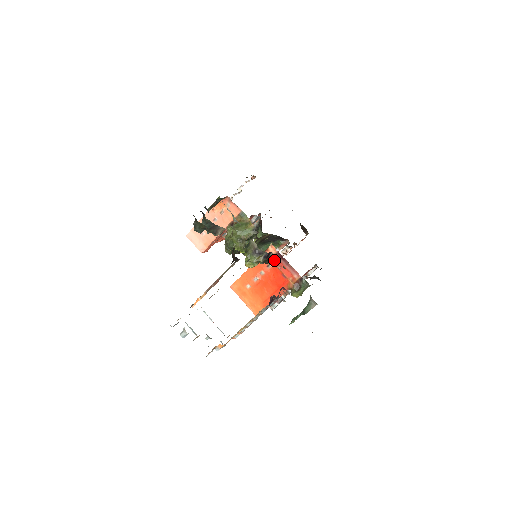
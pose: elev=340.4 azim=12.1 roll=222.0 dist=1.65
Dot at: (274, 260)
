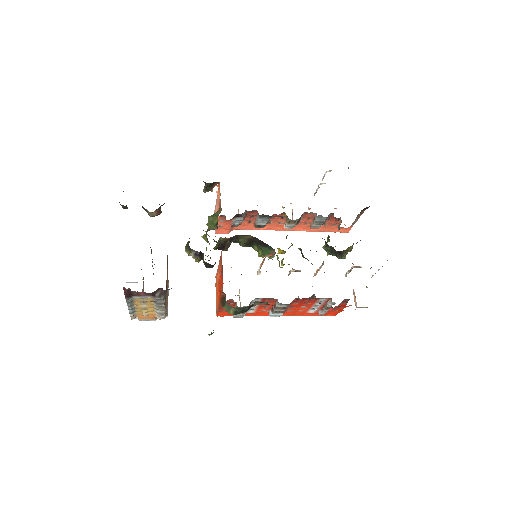
Dot at: (203, 261)
